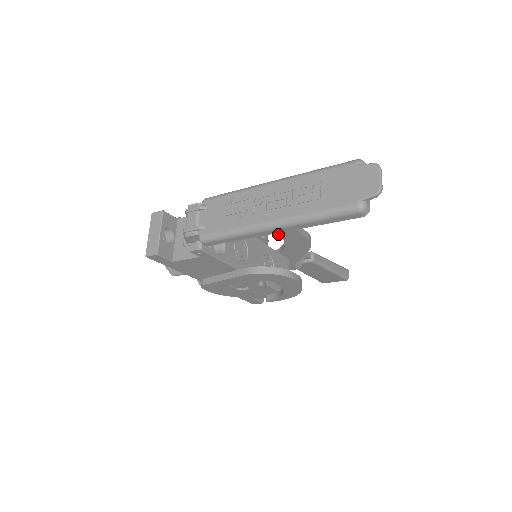
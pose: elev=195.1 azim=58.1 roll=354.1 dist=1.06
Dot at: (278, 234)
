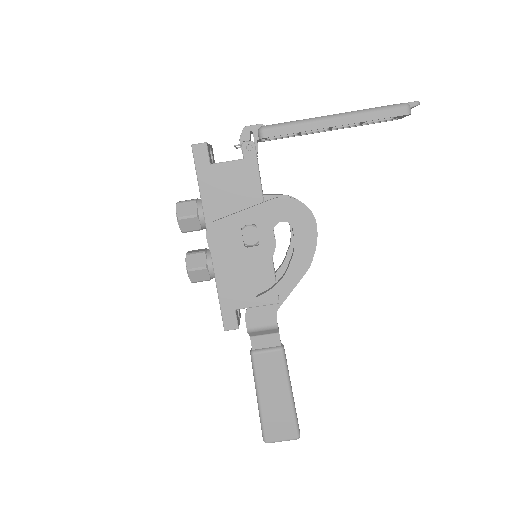
Dot at: (291, 226)
